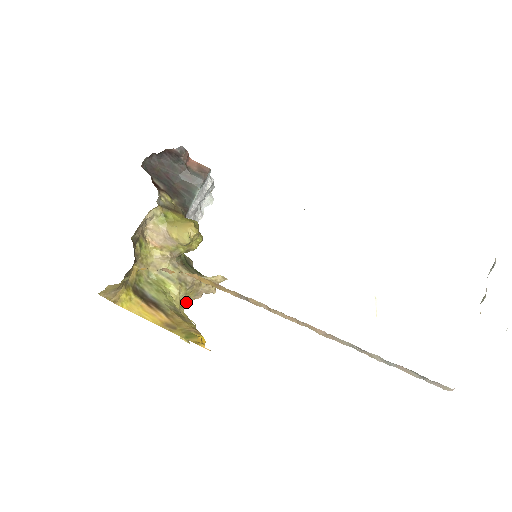
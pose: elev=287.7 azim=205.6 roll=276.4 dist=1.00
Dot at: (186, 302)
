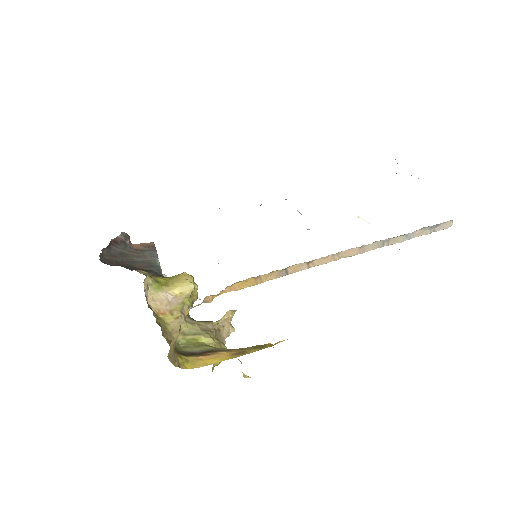
Dot at: (223, 346)
